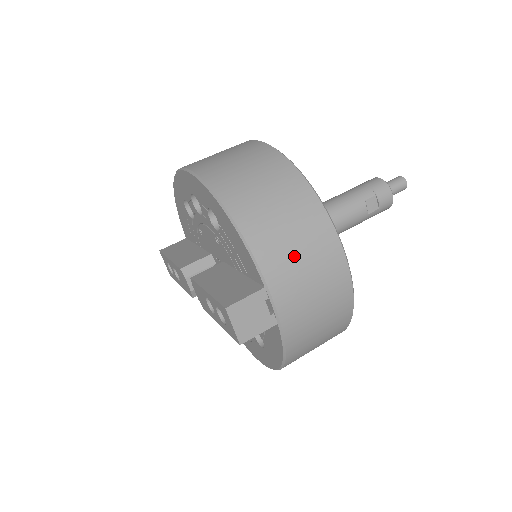
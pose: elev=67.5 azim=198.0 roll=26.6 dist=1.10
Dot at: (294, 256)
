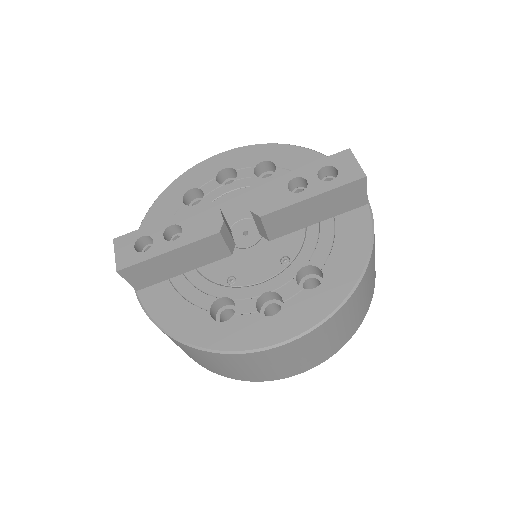
Dot at: occluded
